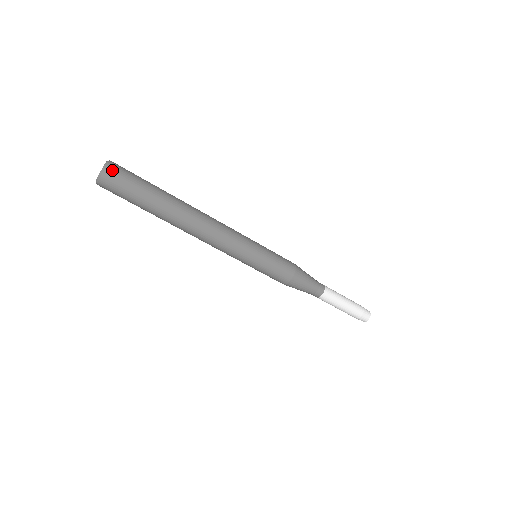
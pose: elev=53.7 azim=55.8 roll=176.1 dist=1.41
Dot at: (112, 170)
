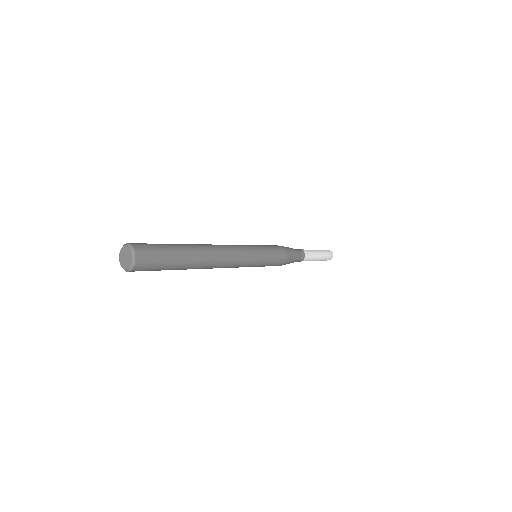
Dot at: (140, 265)
